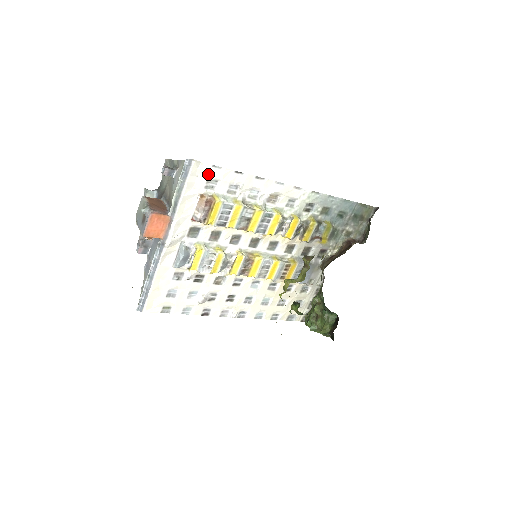
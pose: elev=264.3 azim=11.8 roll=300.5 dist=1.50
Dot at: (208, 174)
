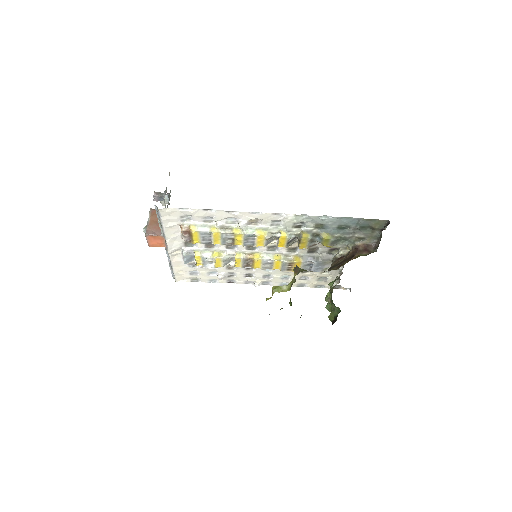
Dot at: (179, 213)
